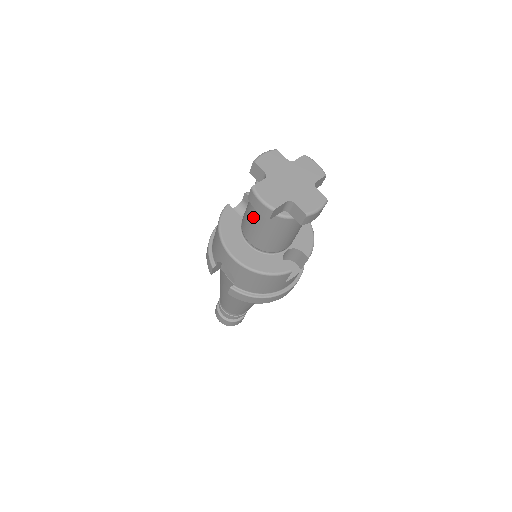
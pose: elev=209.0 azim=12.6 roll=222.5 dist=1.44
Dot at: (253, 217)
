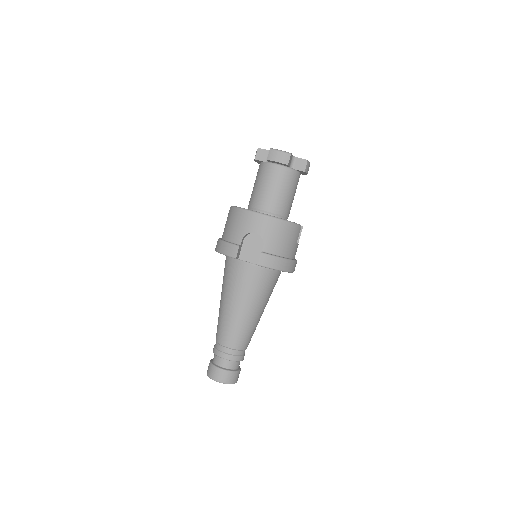
Dot at: (268, 182)
